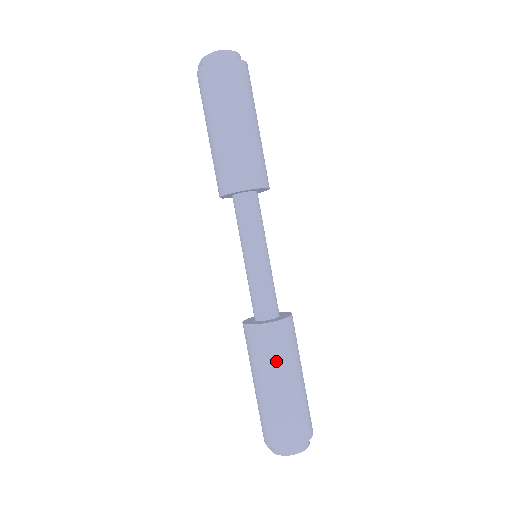
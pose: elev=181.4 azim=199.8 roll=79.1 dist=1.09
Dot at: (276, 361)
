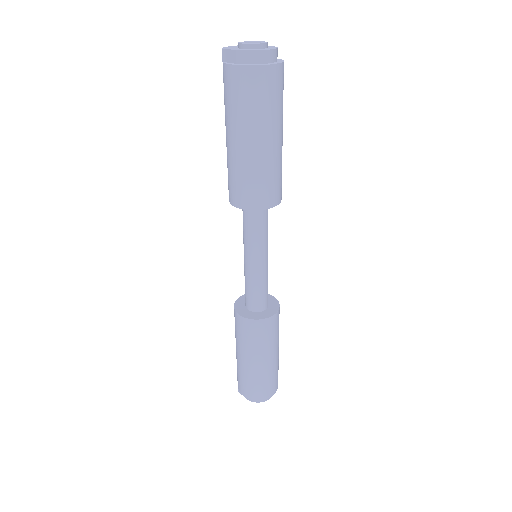
Dot at: (267, 345)
